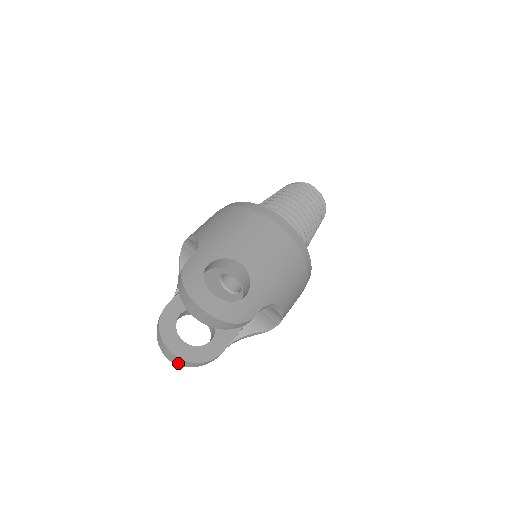
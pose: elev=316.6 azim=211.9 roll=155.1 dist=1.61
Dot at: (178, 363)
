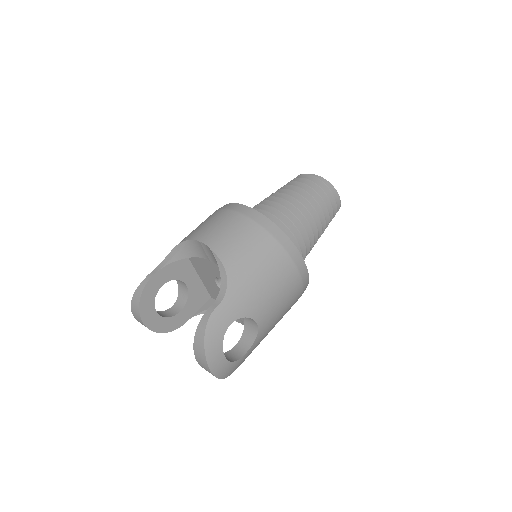
Dot at: occluded
